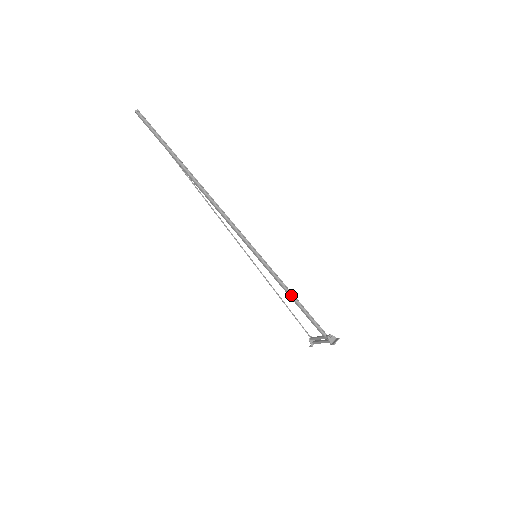
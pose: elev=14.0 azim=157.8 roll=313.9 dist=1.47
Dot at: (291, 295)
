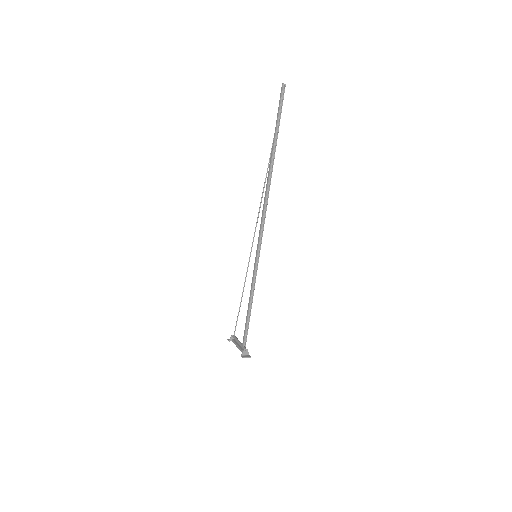
Dot at: (251, 302)
